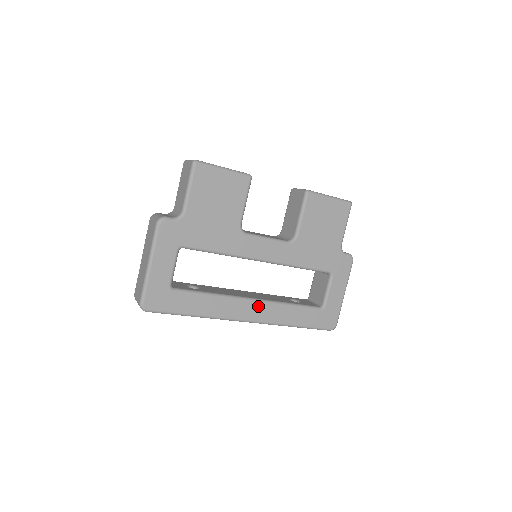
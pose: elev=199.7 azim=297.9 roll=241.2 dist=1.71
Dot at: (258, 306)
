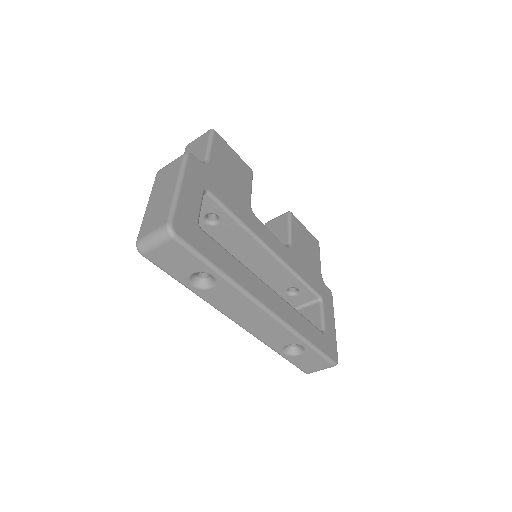
Dot at: (275, 297)
